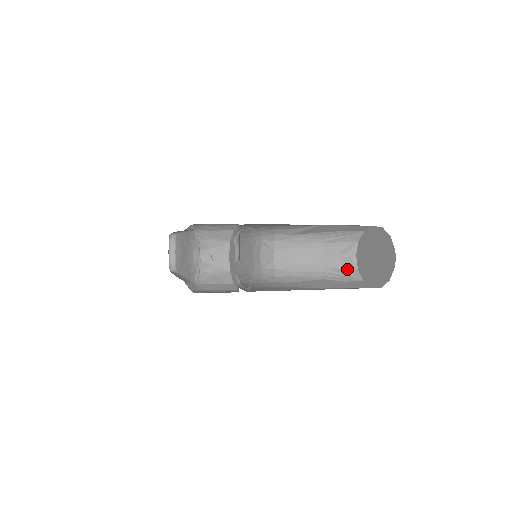
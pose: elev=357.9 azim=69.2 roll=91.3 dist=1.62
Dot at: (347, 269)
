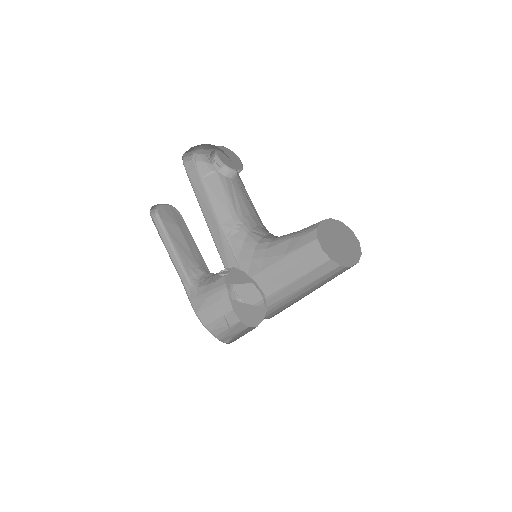
Dot at: (314, 224)
